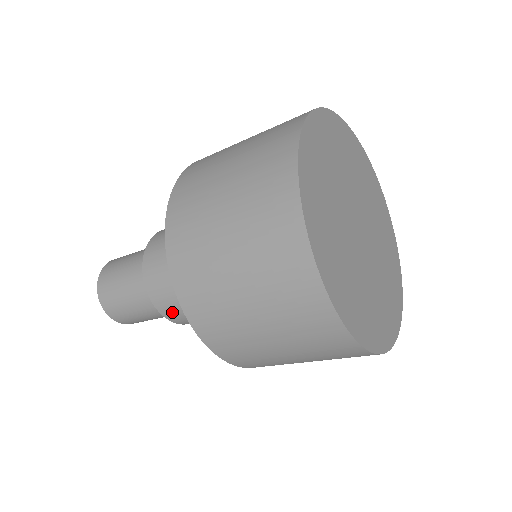
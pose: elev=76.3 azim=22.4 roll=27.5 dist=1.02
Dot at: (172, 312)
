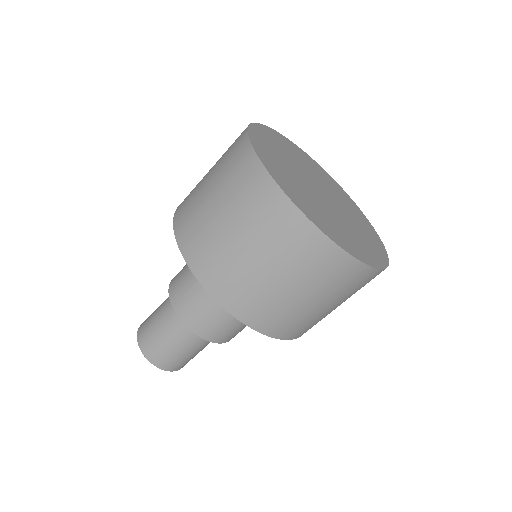
Dot at: (187, 311)
